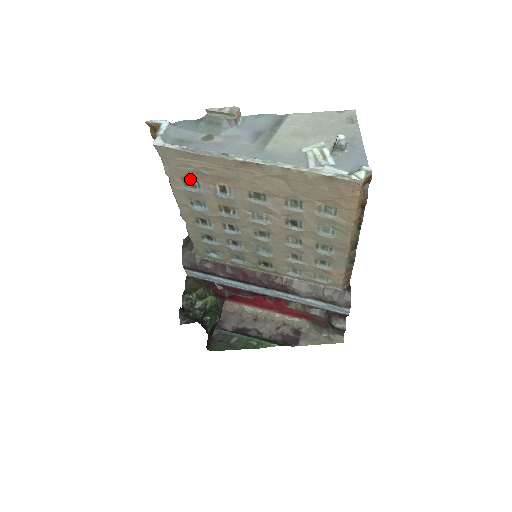
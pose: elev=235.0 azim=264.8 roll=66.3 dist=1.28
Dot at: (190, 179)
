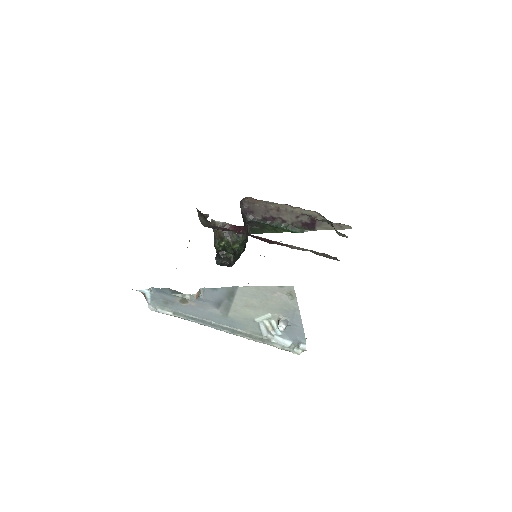
Dot at: occluded
